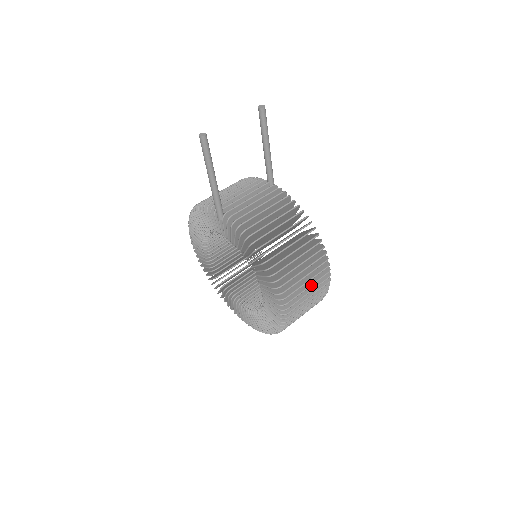
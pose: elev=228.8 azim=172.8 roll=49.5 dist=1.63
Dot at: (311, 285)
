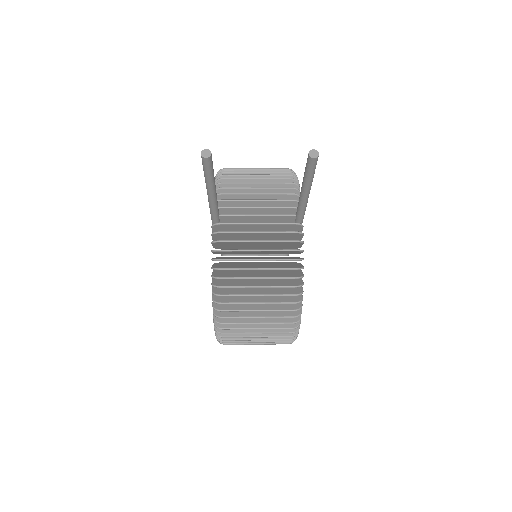
Dot at: occluded
